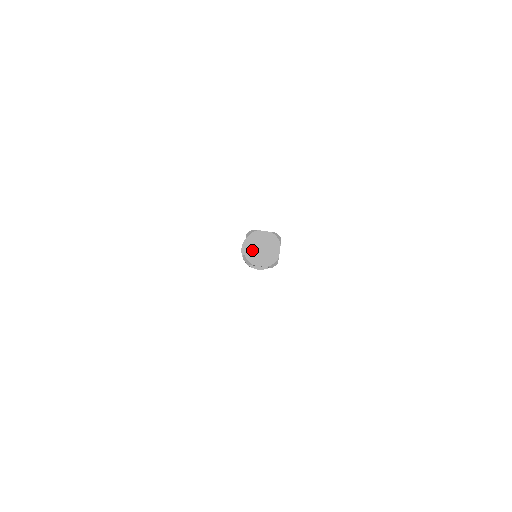
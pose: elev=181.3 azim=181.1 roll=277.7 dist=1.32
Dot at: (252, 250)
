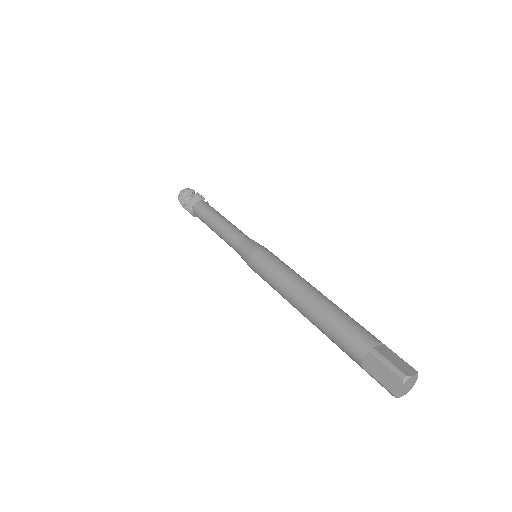
Dot at: (403, 390)
